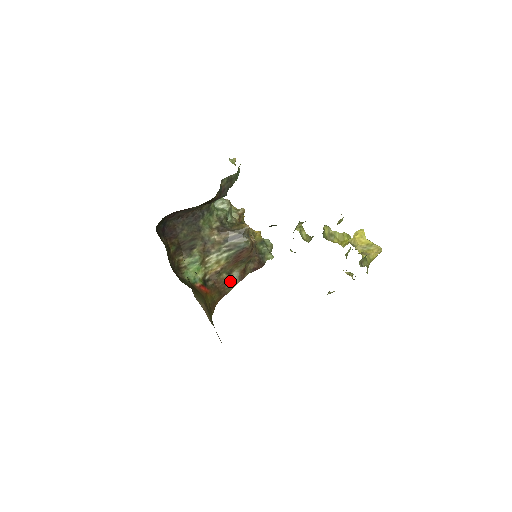
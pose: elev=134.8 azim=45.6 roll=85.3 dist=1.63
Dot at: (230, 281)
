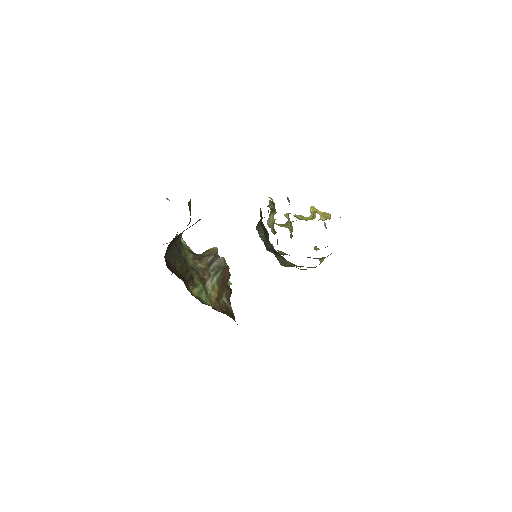
Dot at: (227, 306)
